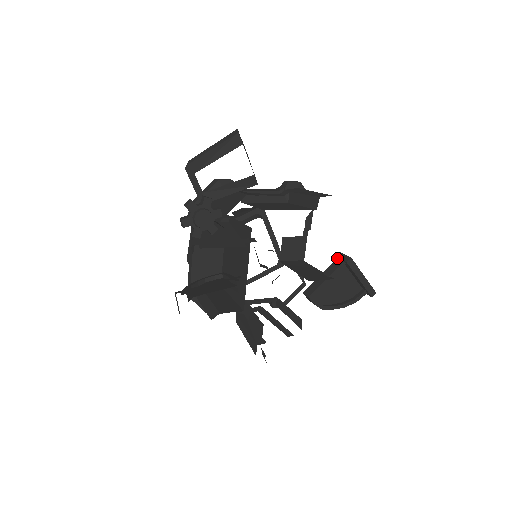
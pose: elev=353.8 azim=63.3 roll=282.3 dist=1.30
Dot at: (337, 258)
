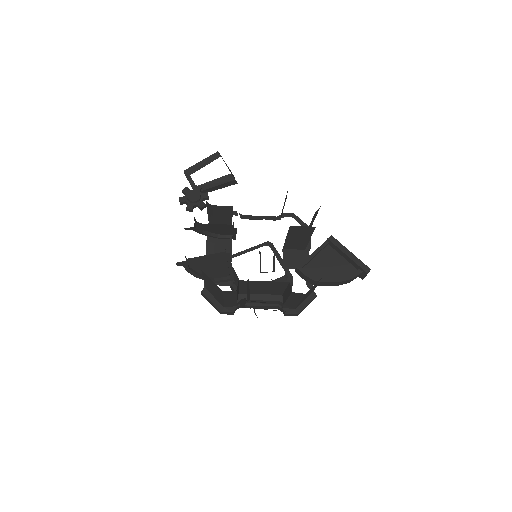
Dot at: occluded
